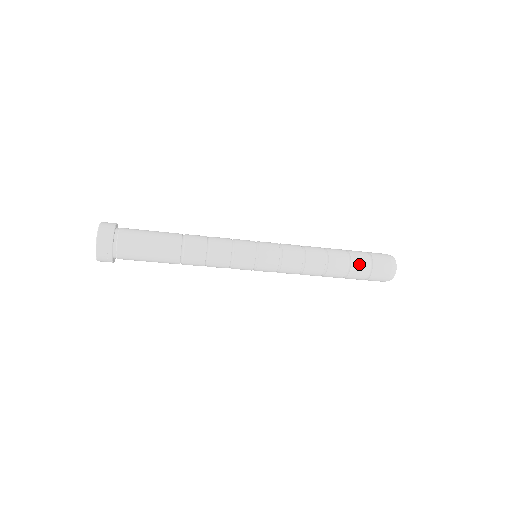
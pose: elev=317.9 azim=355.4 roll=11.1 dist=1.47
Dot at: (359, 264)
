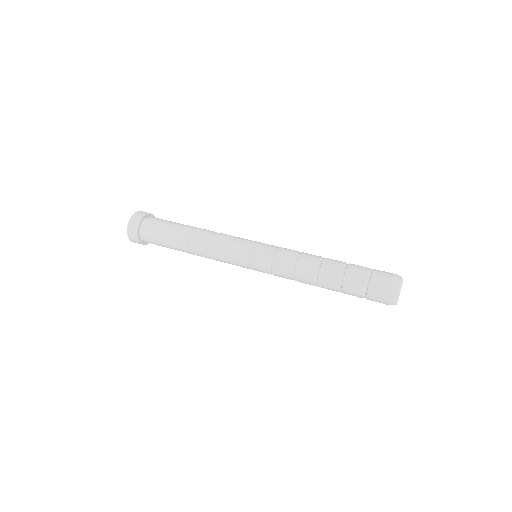
Dot at: (353, 280)
